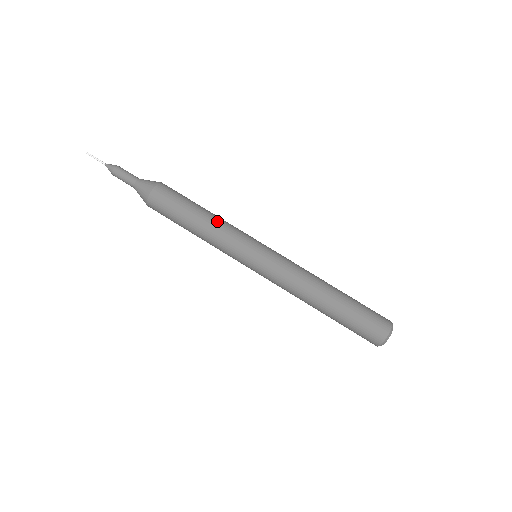
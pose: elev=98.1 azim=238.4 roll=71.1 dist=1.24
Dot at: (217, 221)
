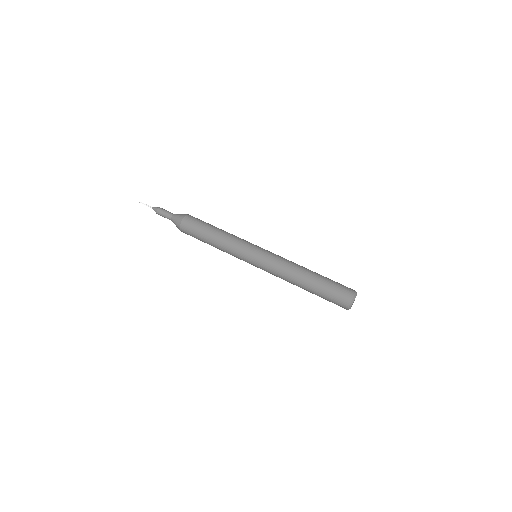
Dot at: occluded
